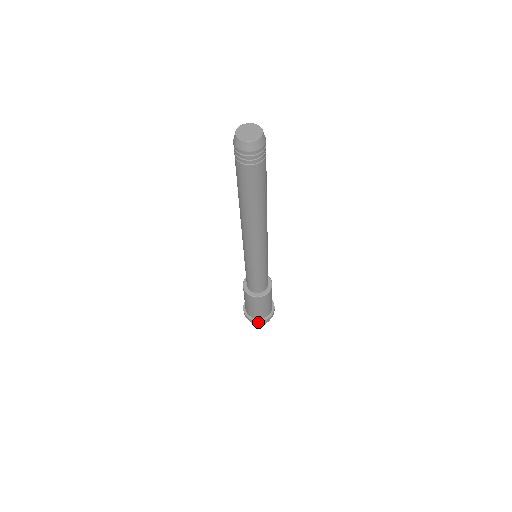
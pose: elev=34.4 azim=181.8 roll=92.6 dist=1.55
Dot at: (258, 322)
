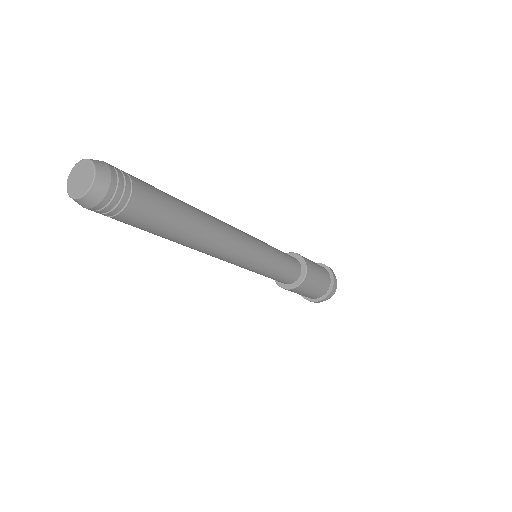
Dot at: (331, 292)
